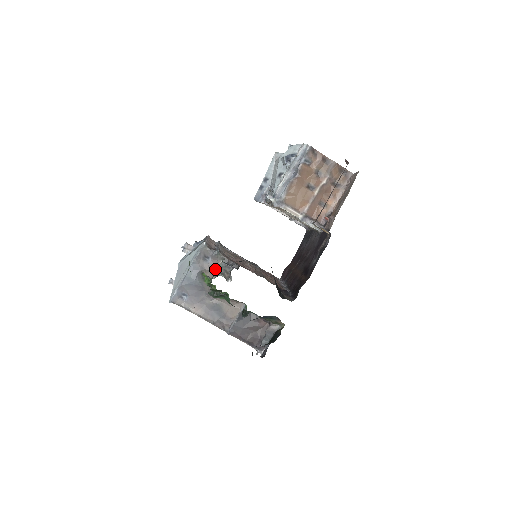
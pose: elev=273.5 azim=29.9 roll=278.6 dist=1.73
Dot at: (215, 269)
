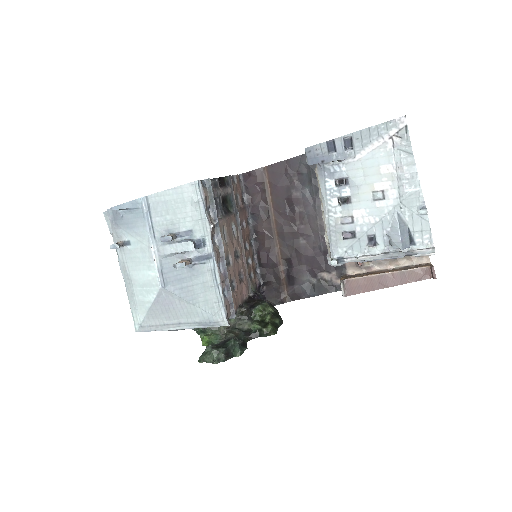
Dot at: occluded
